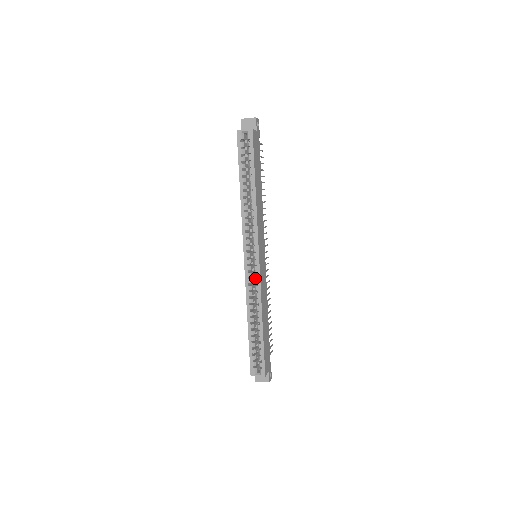
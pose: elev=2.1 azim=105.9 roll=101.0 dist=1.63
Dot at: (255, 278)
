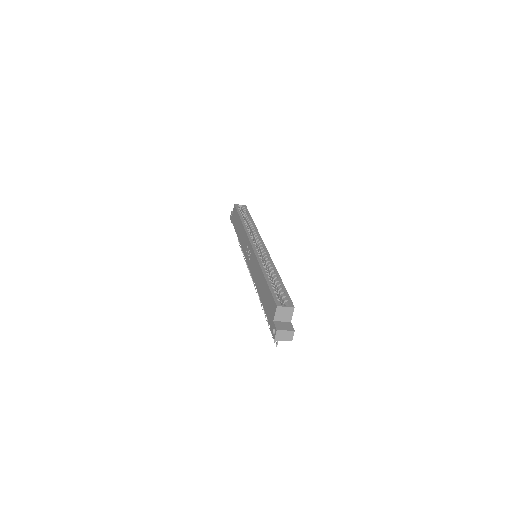
Dot at: (262, 256)
